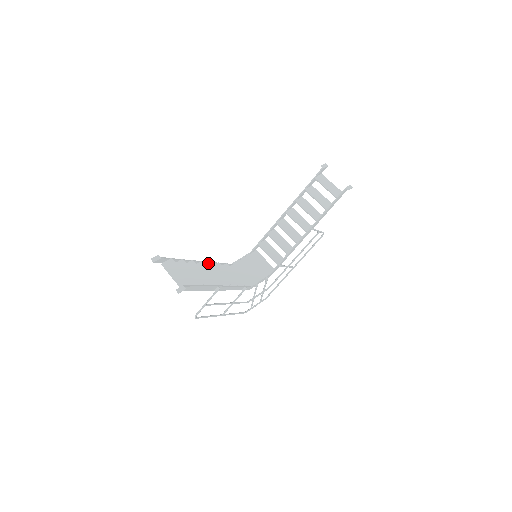
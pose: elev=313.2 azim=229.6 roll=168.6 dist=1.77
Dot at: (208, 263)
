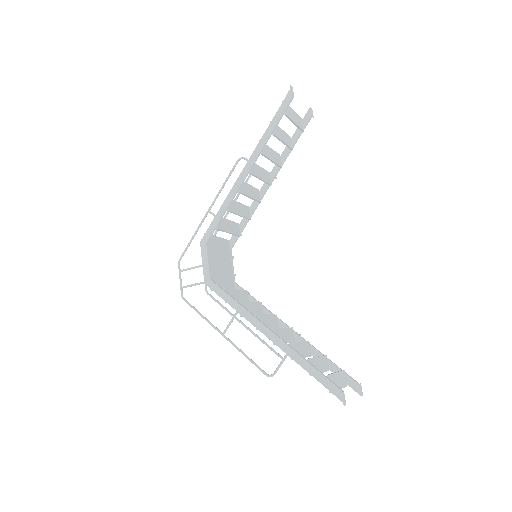
Dot at: (257, 319)
